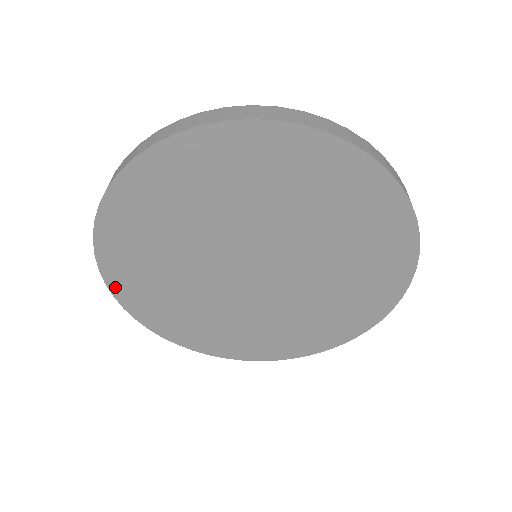
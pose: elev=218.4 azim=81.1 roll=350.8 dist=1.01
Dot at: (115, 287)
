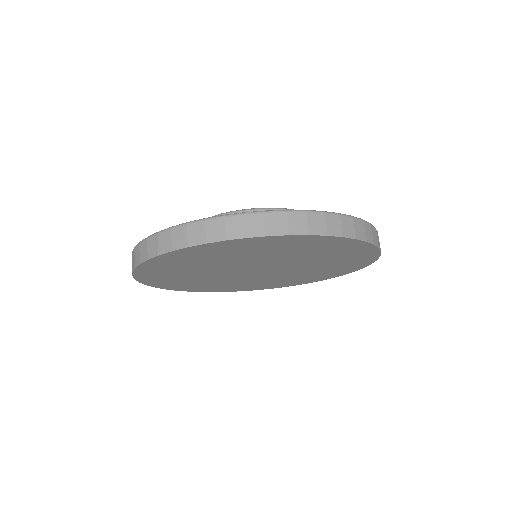
Dot at: (140, 277)
